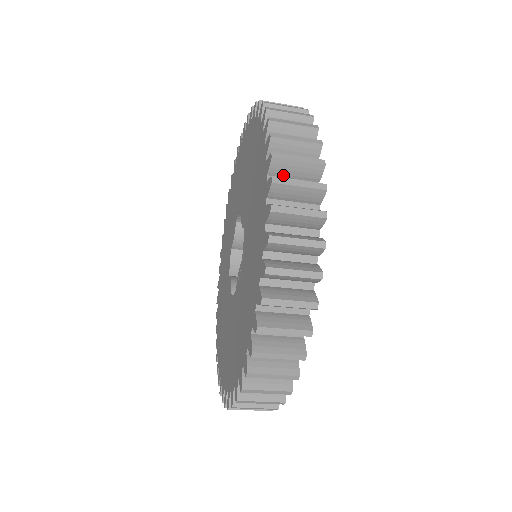
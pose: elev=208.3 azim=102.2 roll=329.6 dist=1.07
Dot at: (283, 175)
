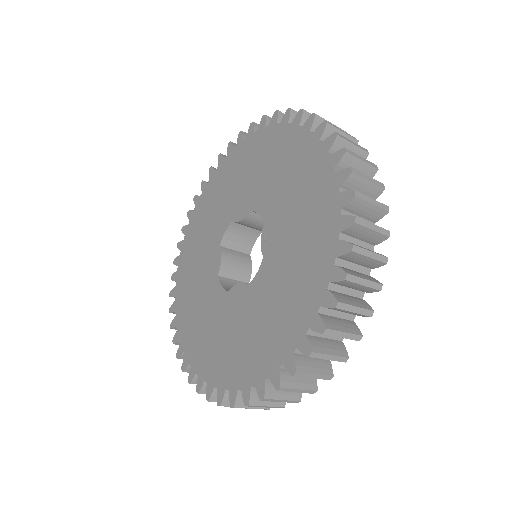
Dot at: occluded
